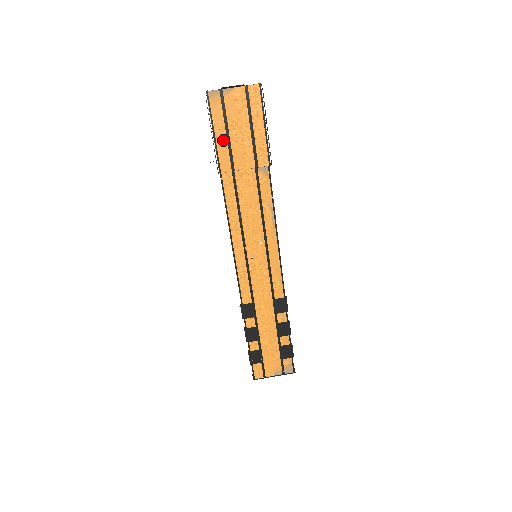
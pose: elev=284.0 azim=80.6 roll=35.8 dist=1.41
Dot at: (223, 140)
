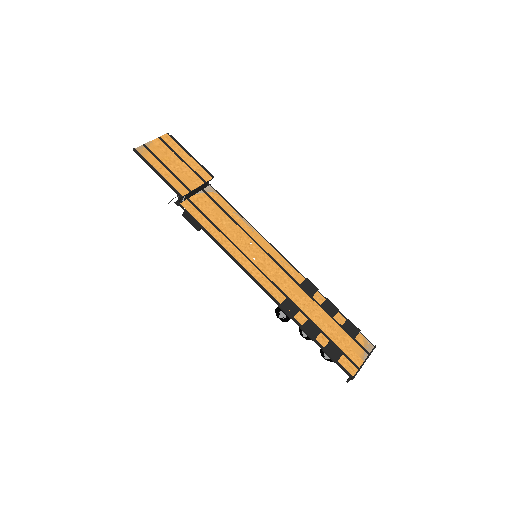
Dot at: (168, 174)
